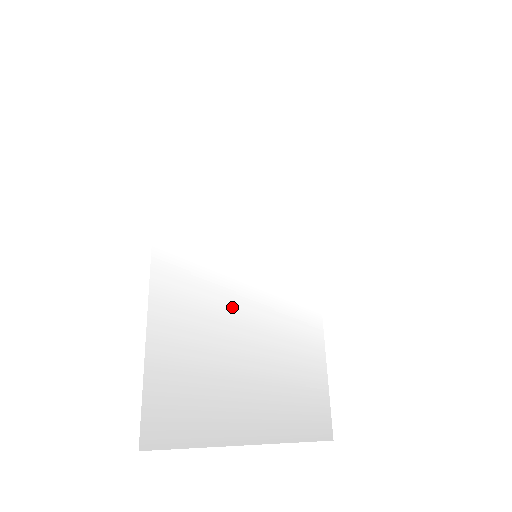
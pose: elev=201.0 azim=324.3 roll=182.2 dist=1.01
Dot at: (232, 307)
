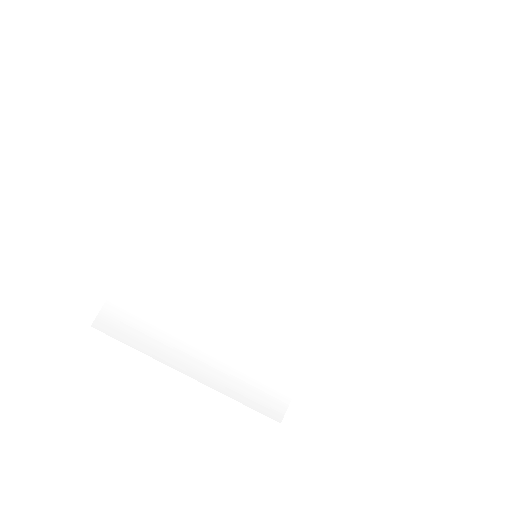
Dot at: (209, 281)
